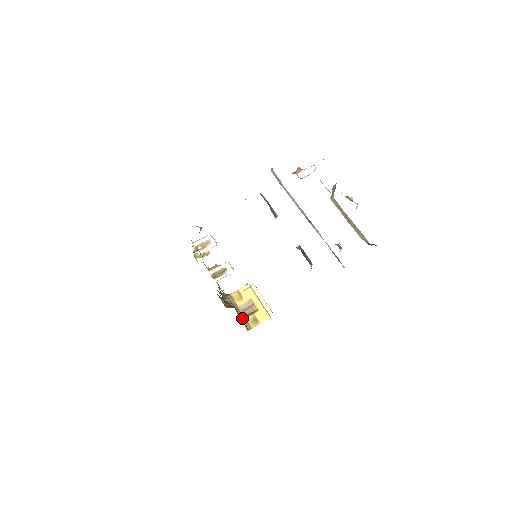
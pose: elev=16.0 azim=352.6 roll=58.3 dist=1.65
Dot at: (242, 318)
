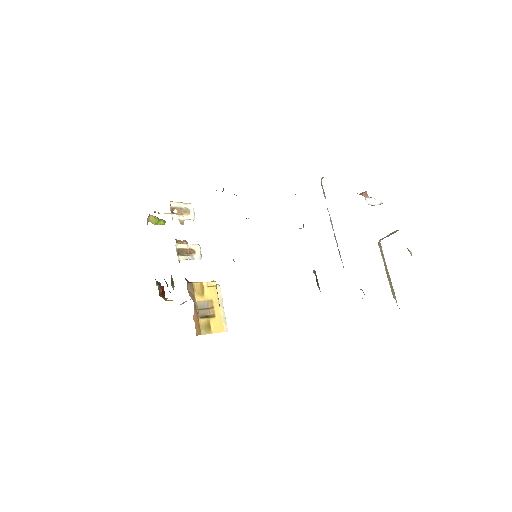
Dot at: (195, 317)
